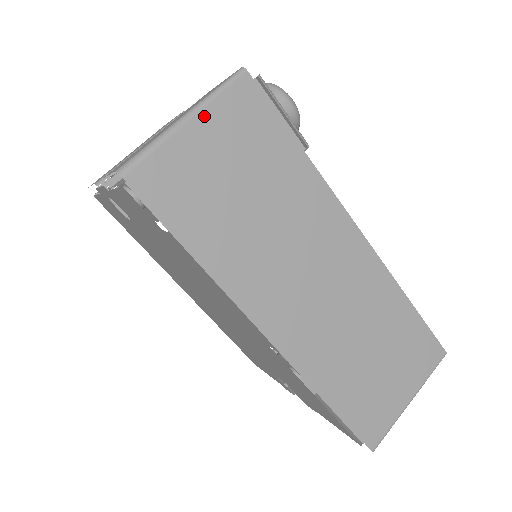
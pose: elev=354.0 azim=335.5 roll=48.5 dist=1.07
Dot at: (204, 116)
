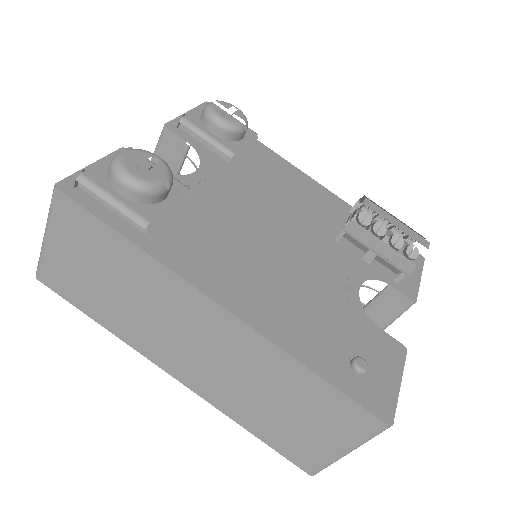
Dot at: (52, 232)
